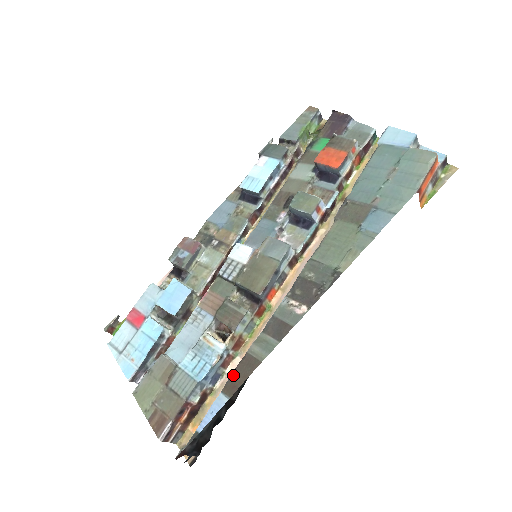
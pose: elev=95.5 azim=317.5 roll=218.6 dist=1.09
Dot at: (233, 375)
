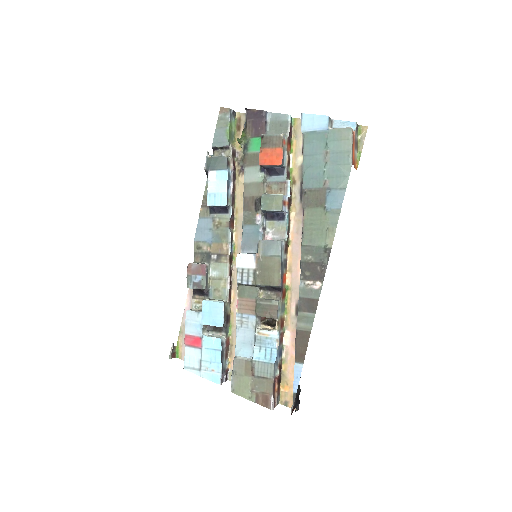
Dot at: (296, 348)
